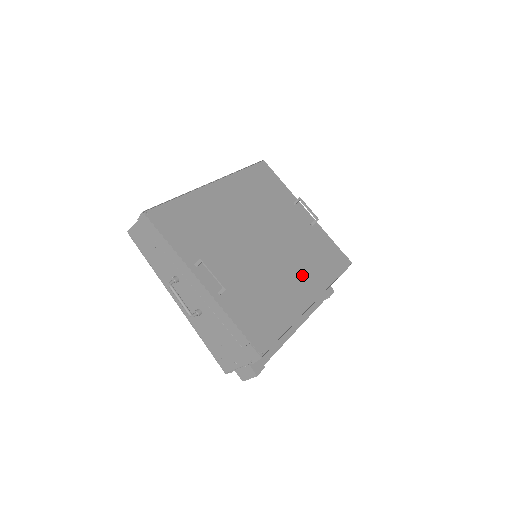
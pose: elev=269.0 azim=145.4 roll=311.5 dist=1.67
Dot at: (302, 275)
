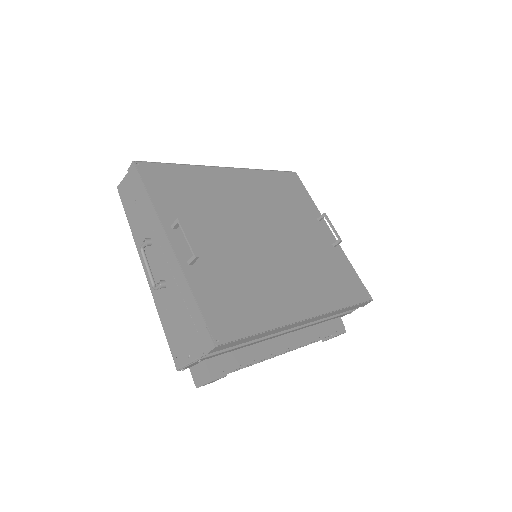
Dot at: (303, 286)
